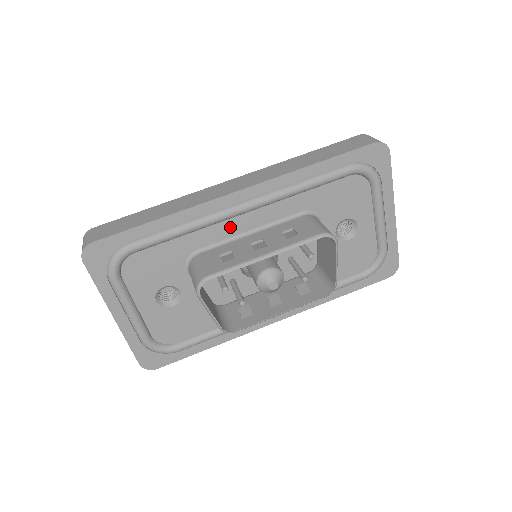
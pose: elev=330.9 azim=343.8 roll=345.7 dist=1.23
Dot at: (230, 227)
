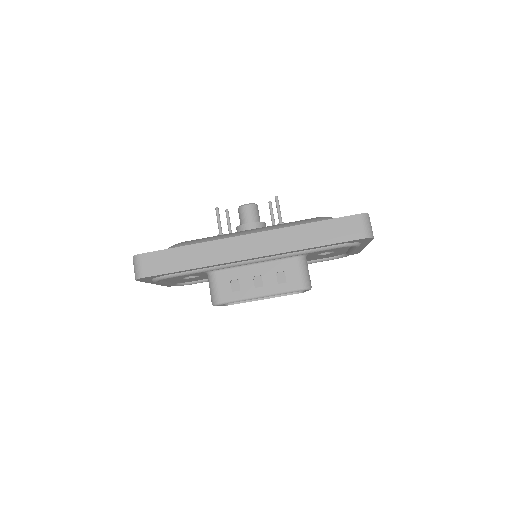
Dot at: occluded
